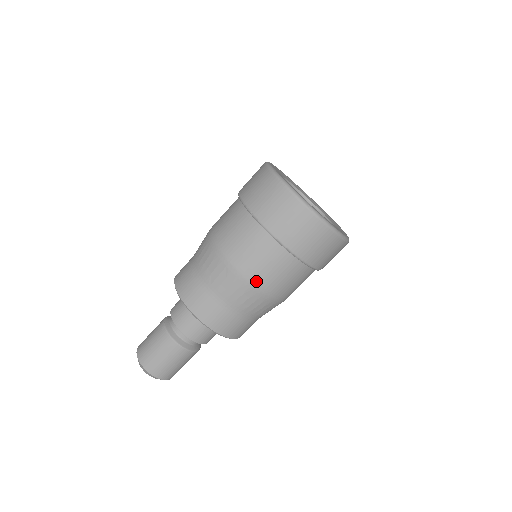
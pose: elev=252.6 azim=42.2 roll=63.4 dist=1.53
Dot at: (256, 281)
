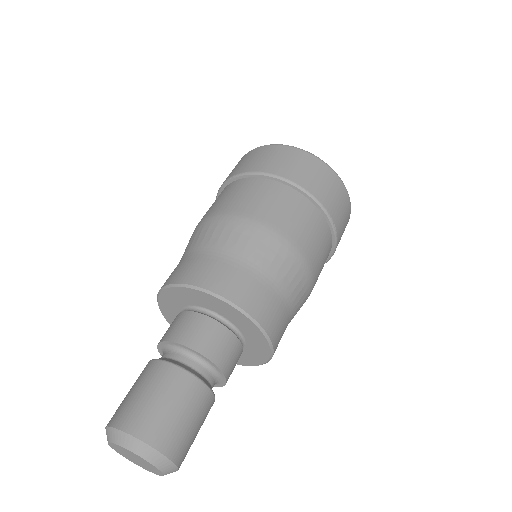
Dot at: (205, 217)
